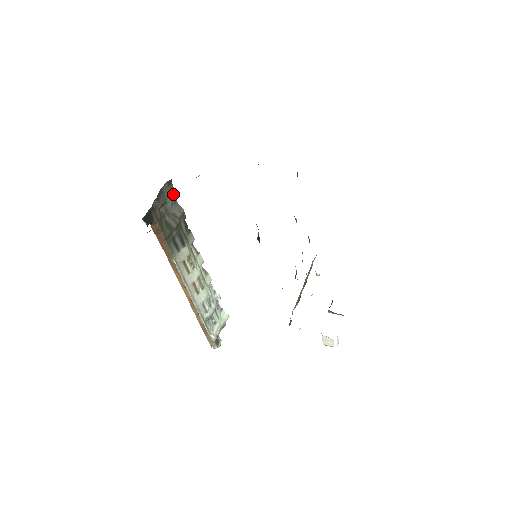
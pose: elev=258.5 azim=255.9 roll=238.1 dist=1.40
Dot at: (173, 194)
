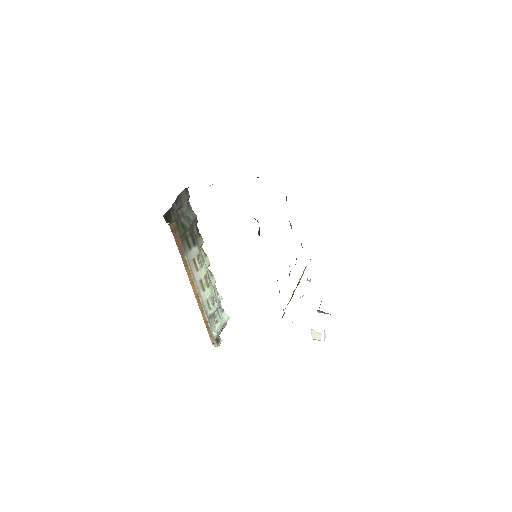
Dot at: (188, 201)
